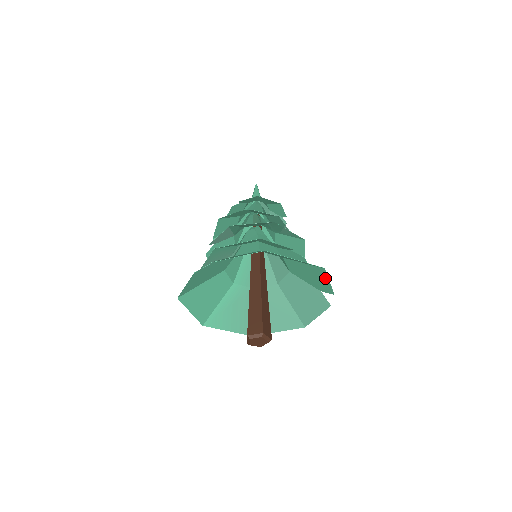
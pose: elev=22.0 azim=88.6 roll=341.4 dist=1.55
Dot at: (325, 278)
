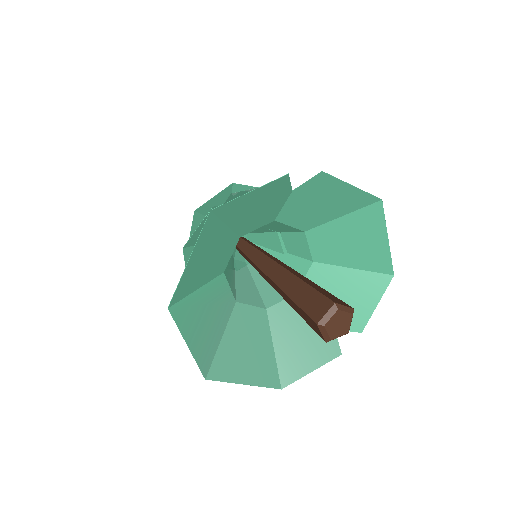
Dot at: (375, 297)
